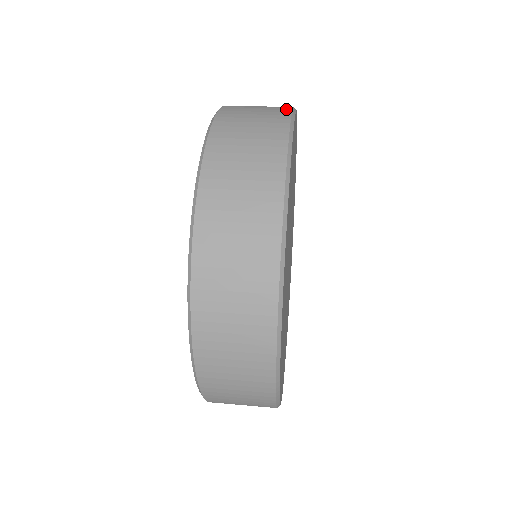
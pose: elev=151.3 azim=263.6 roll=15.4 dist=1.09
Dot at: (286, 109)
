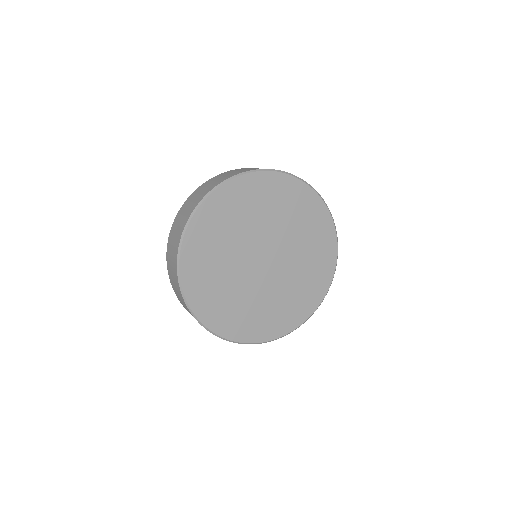
Dot at: (240, 172)
